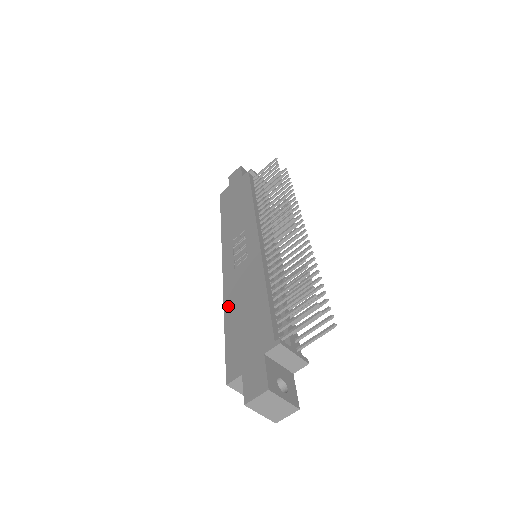
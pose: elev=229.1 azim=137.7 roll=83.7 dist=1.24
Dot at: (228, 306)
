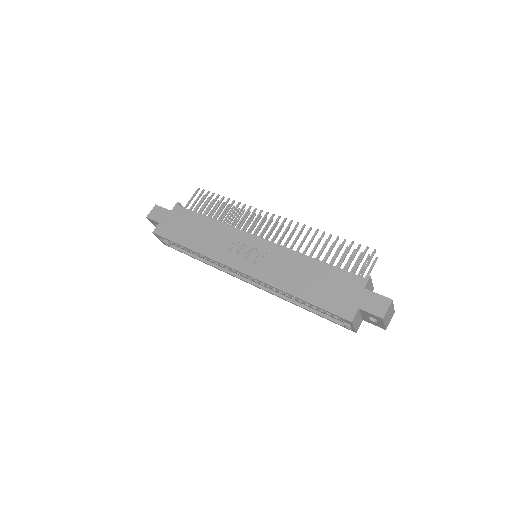
Dot at: (287, 287)
